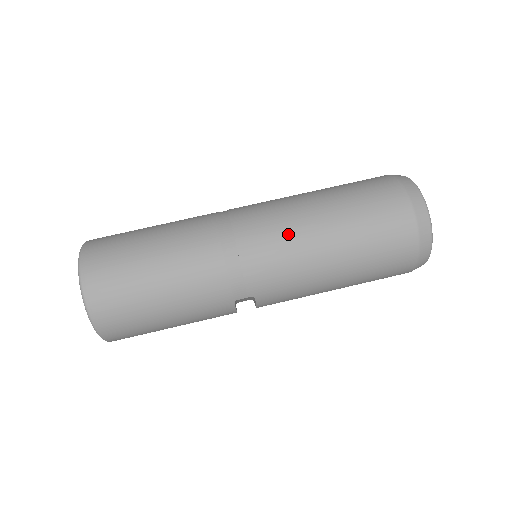
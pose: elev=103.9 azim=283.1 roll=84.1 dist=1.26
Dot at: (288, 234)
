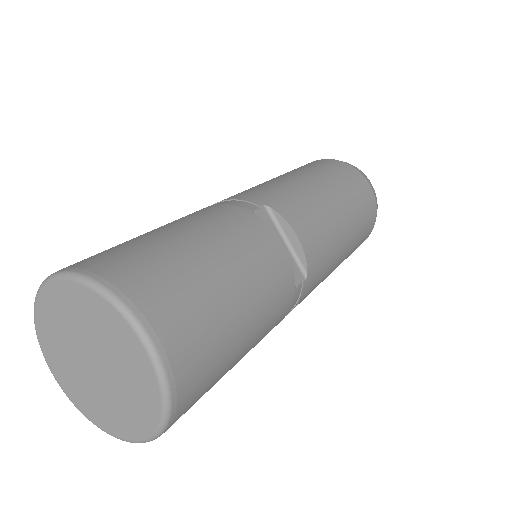
Dot at: occluded
